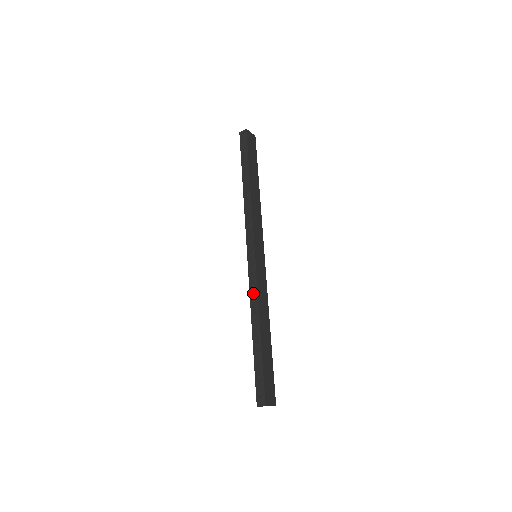
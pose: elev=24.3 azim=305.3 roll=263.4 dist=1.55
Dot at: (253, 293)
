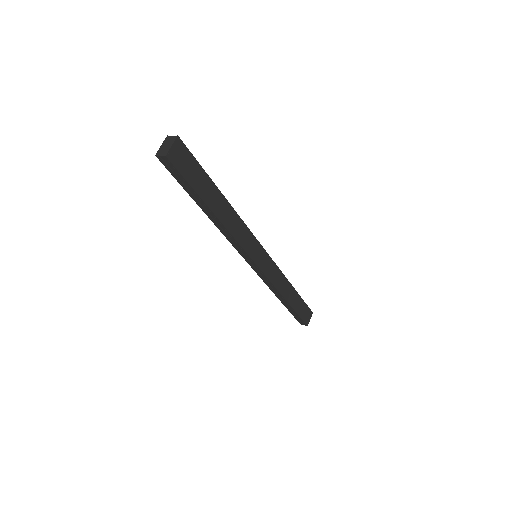
Dot at: (268, 284)
